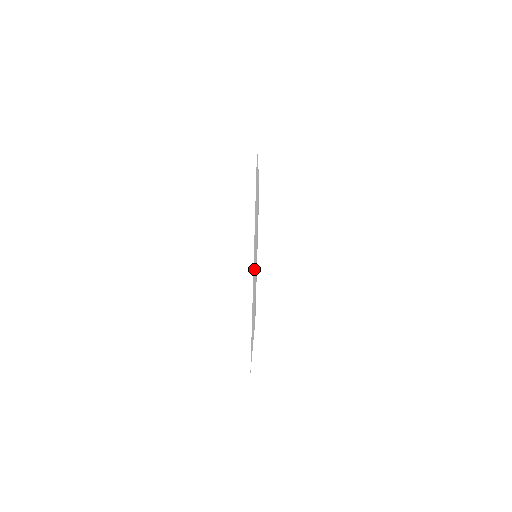
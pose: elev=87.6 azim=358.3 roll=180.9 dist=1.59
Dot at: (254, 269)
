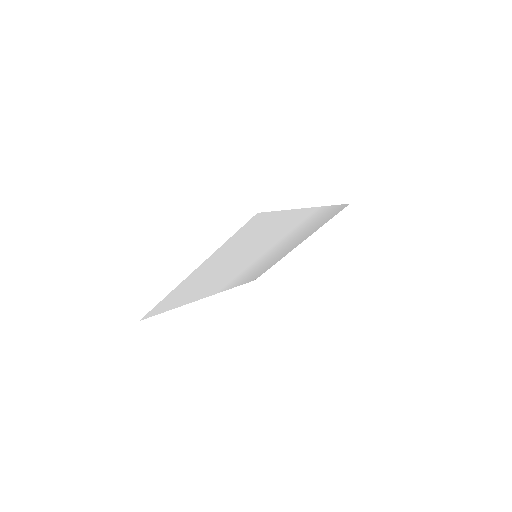
Dot at: (216, 269)
